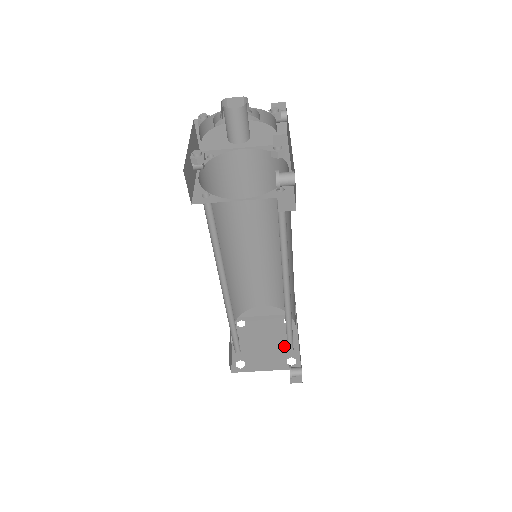
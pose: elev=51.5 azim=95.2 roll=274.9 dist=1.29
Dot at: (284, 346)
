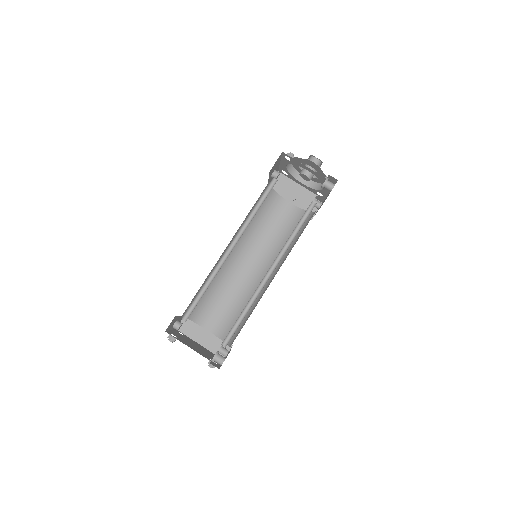
Dot at: (210, 356)
